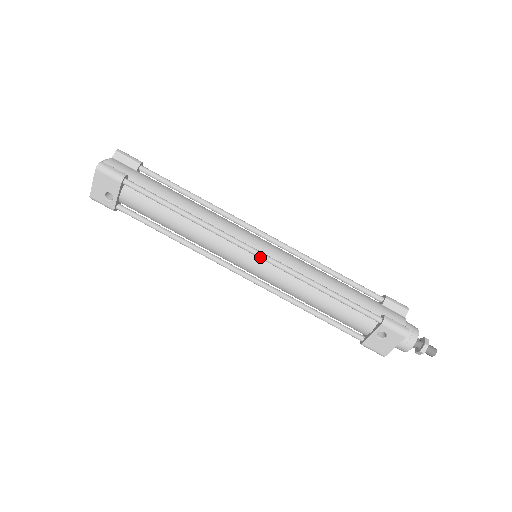
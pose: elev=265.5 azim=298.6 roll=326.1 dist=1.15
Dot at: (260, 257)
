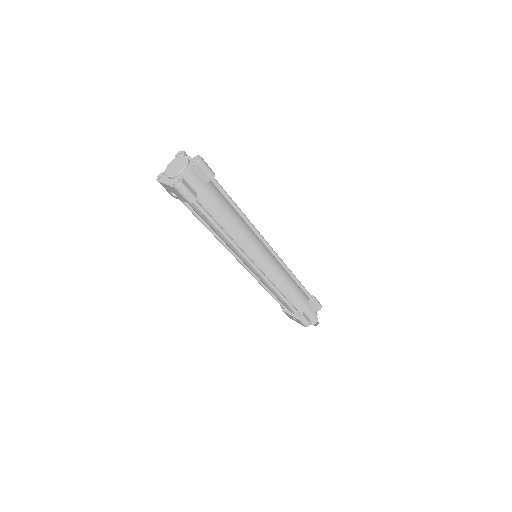
Dot at: (257, 272)
